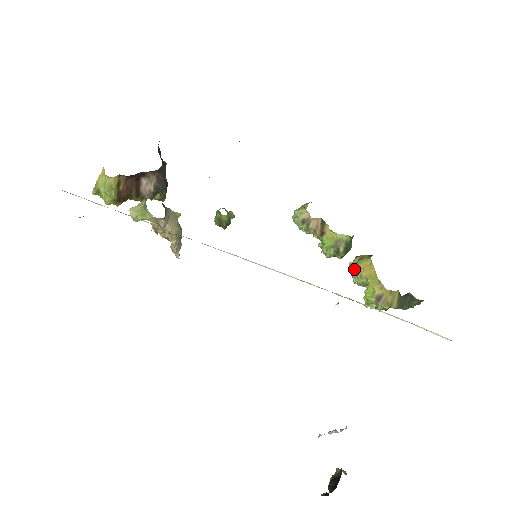
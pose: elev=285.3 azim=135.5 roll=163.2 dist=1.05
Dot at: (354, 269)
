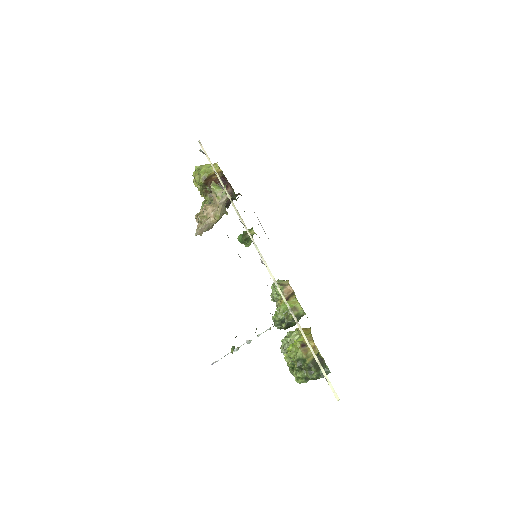
Dot at: (292, 332)
